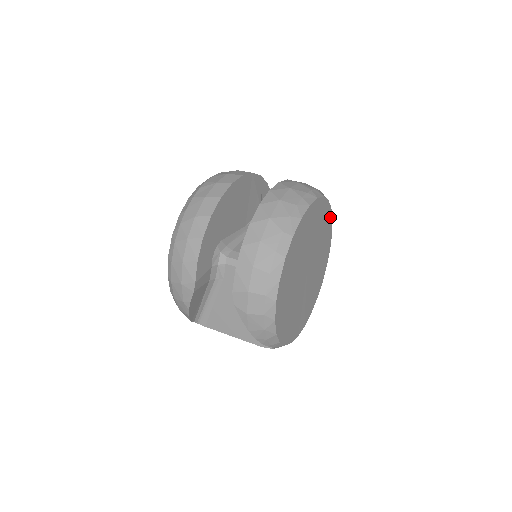
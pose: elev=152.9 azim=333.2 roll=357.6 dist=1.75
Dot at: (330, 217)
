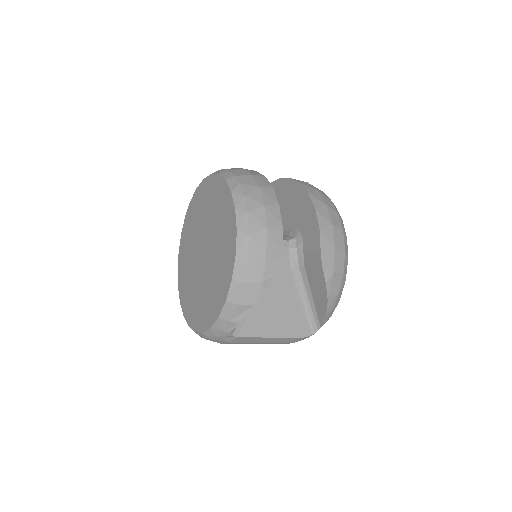
Dot at: occluded
